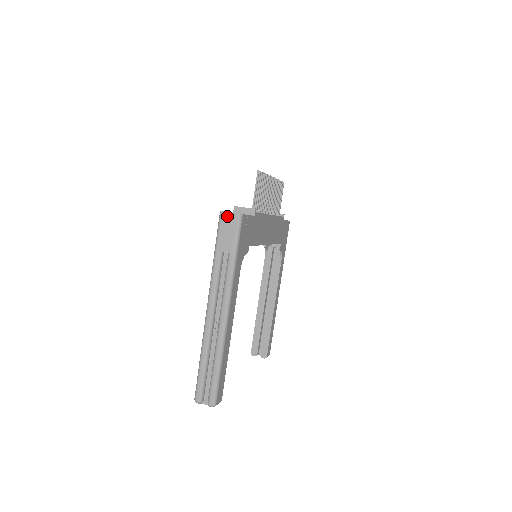
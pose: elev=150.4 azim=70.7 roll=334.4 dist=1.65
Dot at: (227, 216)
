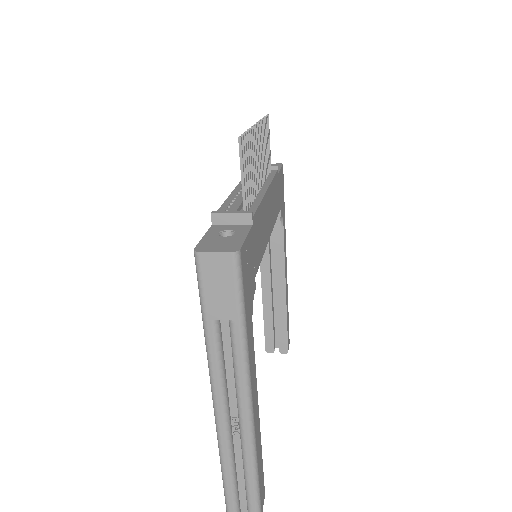
Dot at: (210, 259)
